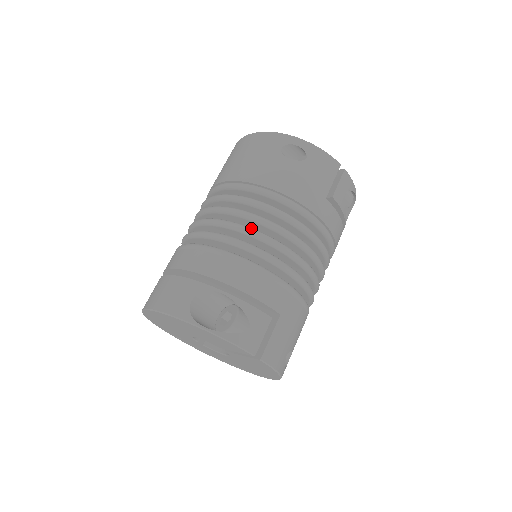
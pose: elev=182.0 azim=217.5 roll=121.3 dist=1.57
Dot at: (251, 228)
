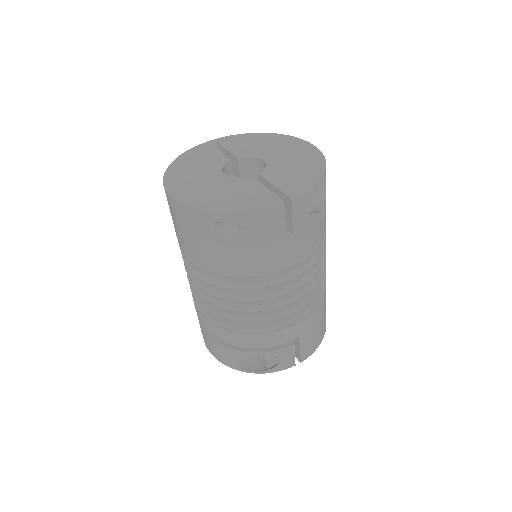
Dot at: (237, 307)
